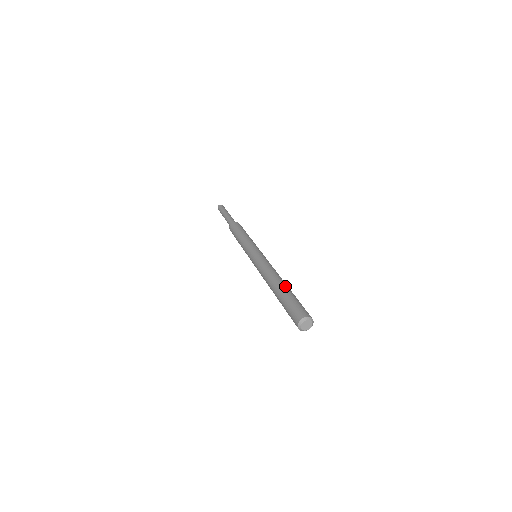
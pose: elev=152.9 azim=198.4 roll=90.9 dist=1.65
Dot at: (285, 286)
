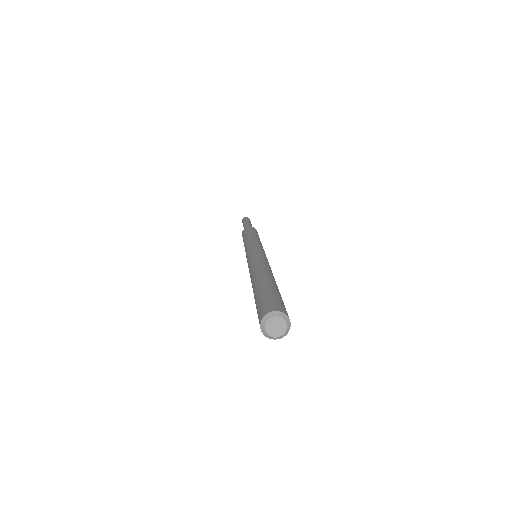
Dot at: (274, 281)
